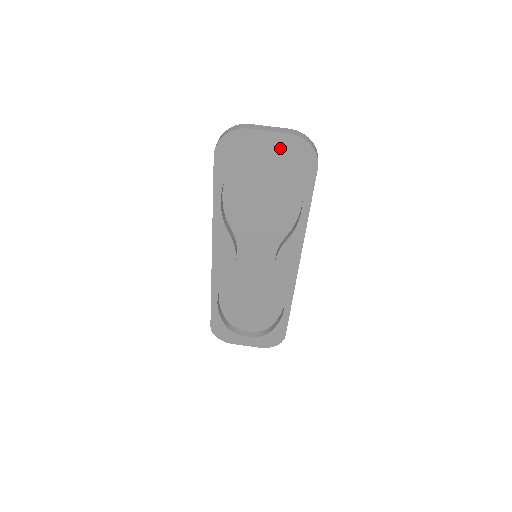
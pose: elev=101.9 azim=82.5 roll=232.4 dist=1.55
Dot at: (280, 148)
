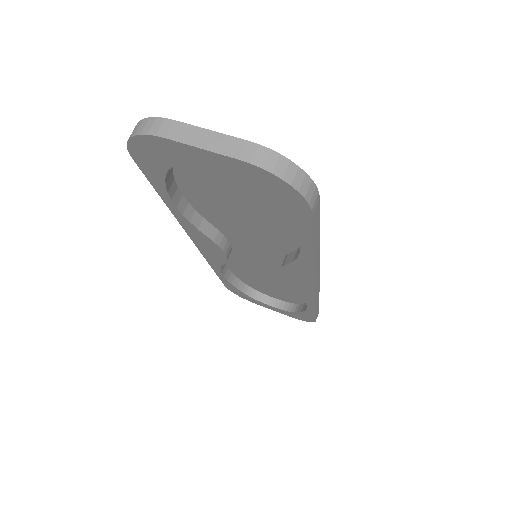
Dot at: (233, 174)
